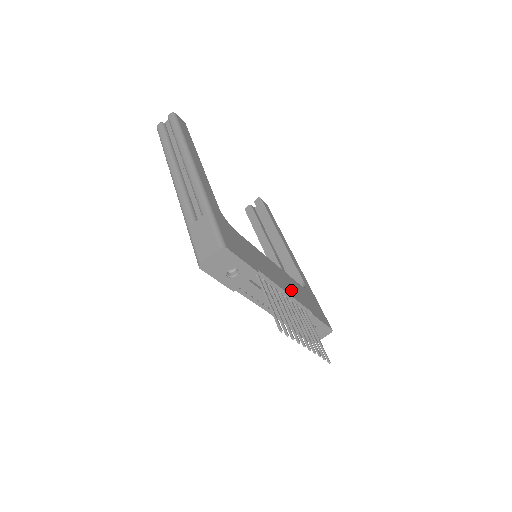
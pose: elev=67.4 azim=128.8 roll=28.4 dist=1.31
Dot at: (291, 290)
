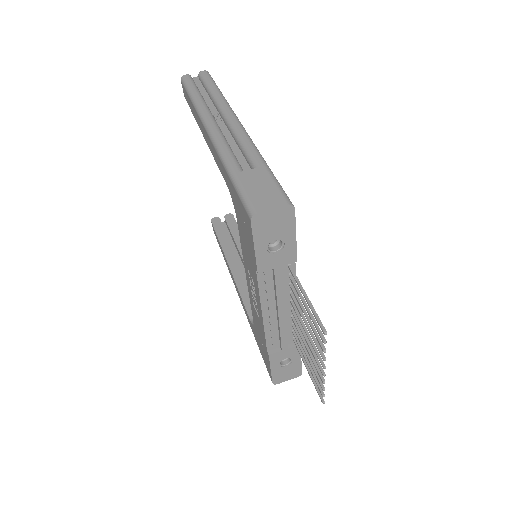
Dot at: occluded
